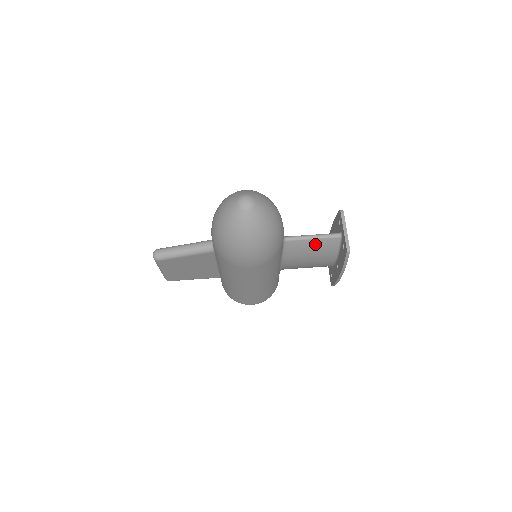
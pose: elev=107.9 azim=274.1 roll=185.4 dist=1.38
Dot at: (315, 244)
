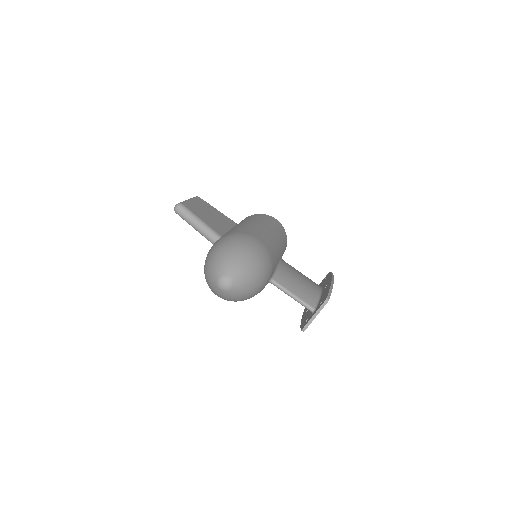
Dot at: occluded
